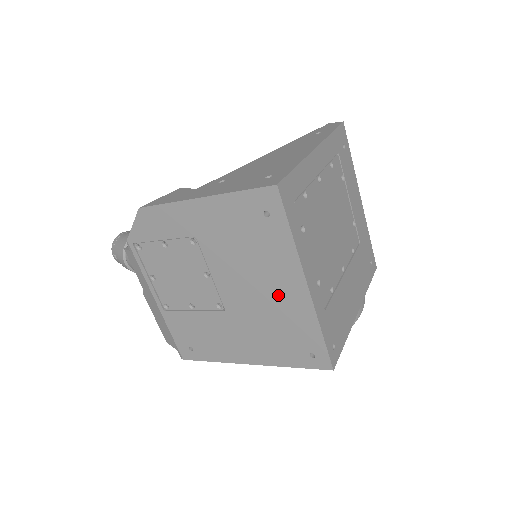
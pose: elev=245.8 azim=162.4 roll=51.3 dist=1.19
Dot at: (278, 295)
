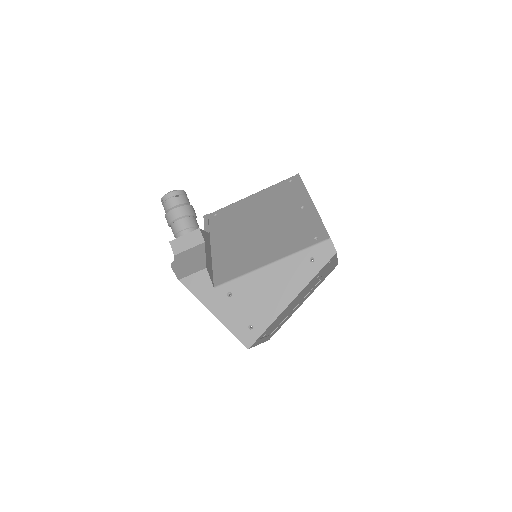
Dot at: occluded
